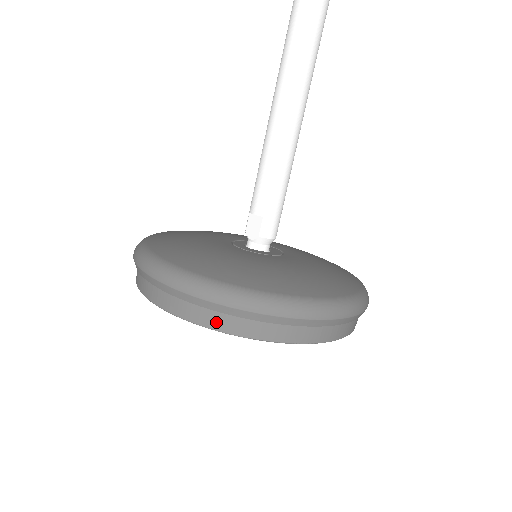
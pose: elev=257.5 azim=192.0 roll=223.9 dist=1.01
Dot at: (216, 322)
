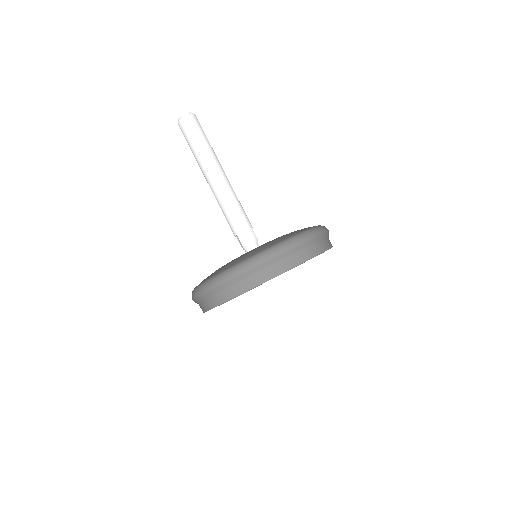
Dot at: (211, 304)
